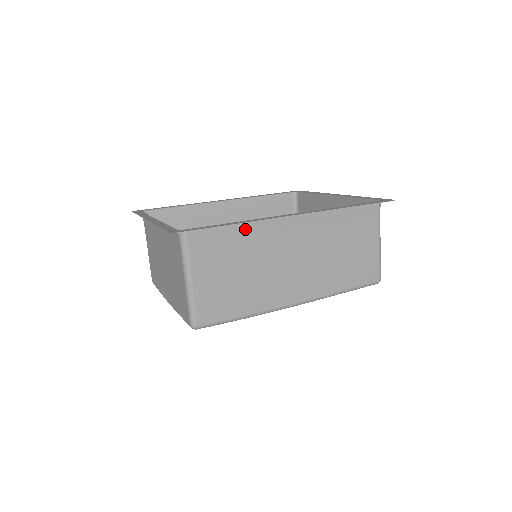
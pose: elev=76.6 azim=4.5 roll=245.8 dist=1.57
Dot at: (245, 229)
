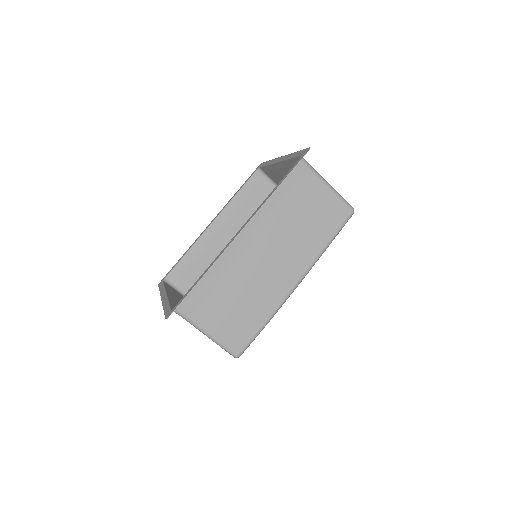
Dot at: (214, 271)
